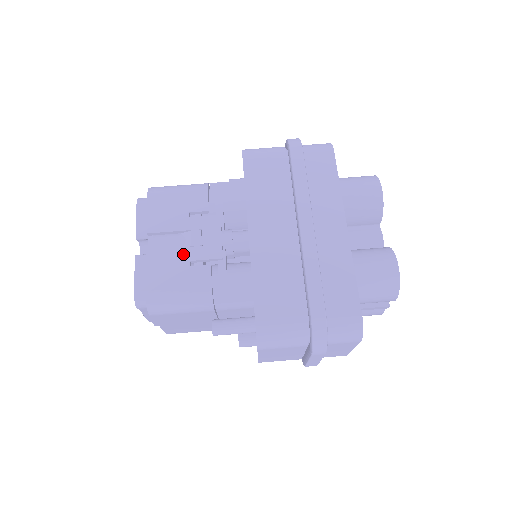
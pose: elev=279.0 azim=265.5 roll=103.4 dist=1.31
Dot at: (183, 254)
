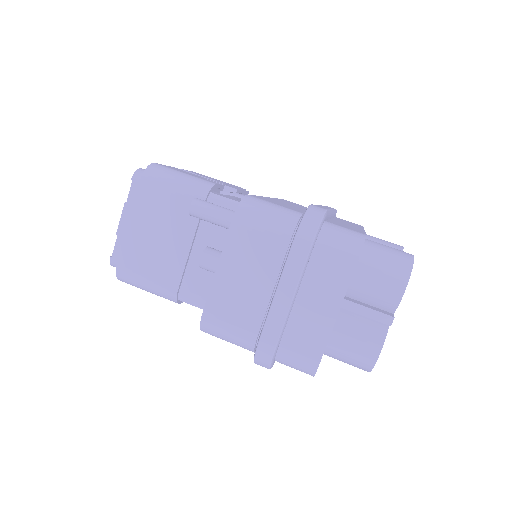
Dot at: (203, 177)
